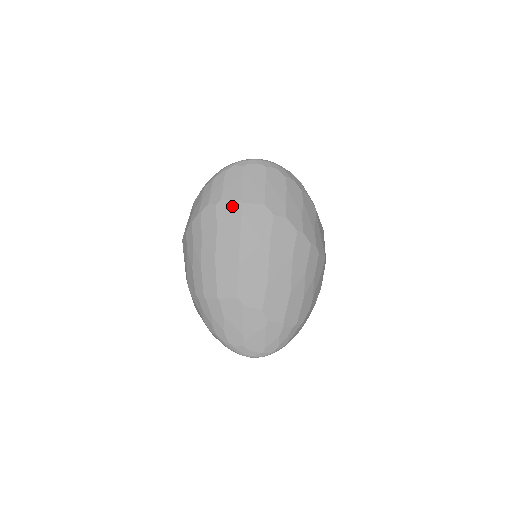
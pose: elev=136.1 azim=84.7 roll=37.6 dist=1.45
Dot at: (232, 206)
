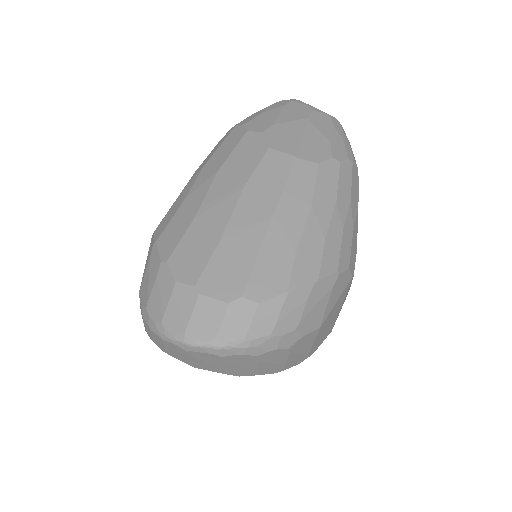
Dot at: (182, 361)
